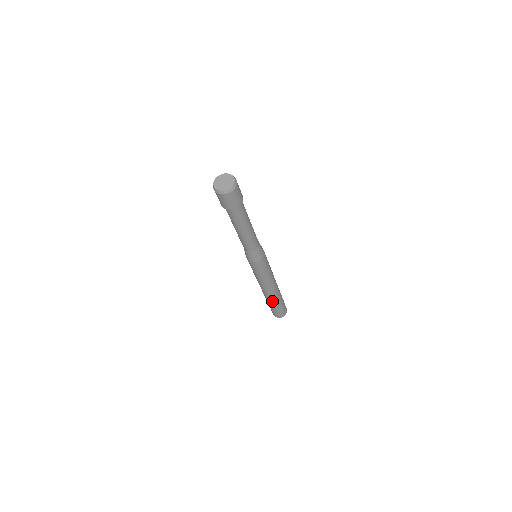
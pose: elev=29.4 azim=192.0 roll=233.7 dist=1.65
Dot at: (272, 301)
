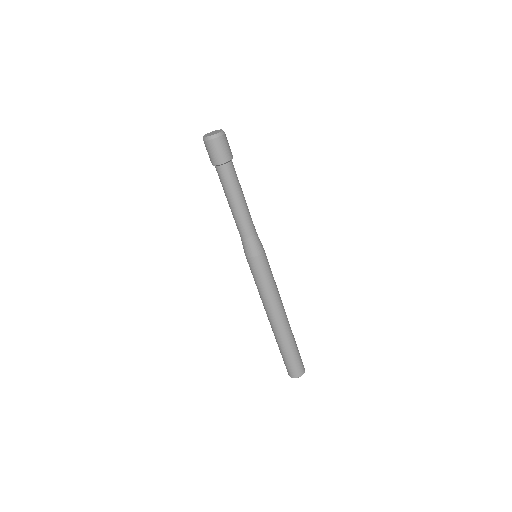
Dot at: (287, 337)
